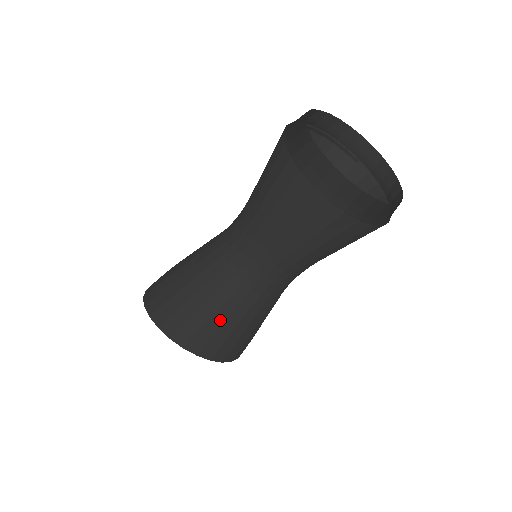
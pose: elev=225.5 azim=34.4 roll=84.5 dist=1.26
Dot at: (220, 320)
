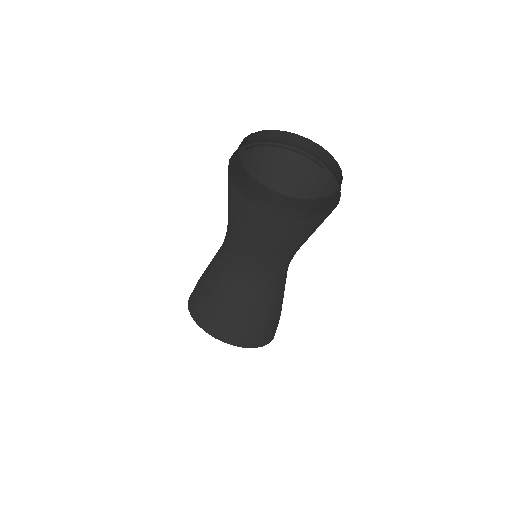
Dot at: (224, 308)
